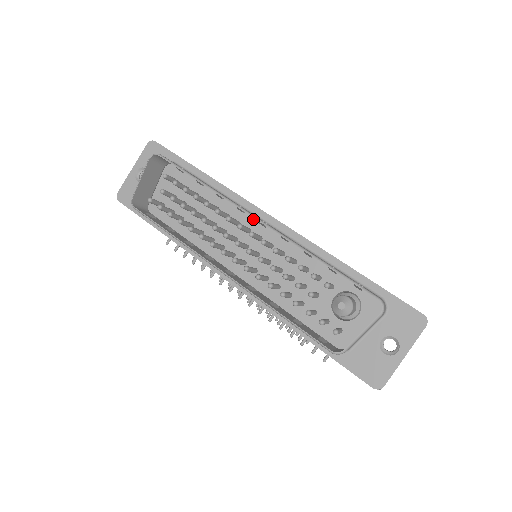
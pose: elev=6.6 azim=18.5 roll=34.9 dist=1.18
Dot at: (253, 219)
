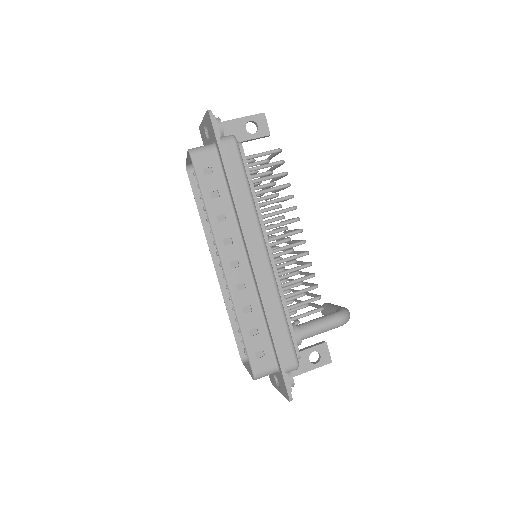
Dot at: occluded
